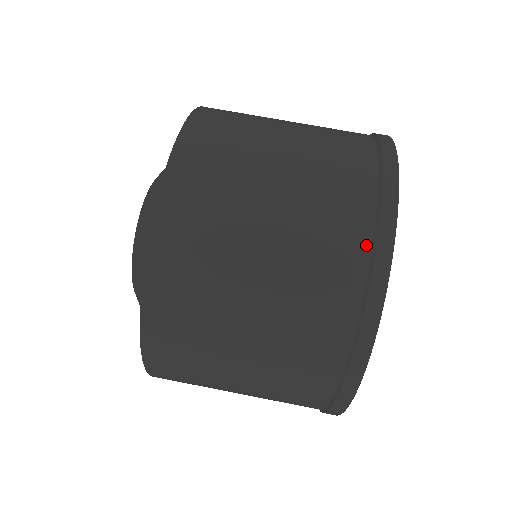
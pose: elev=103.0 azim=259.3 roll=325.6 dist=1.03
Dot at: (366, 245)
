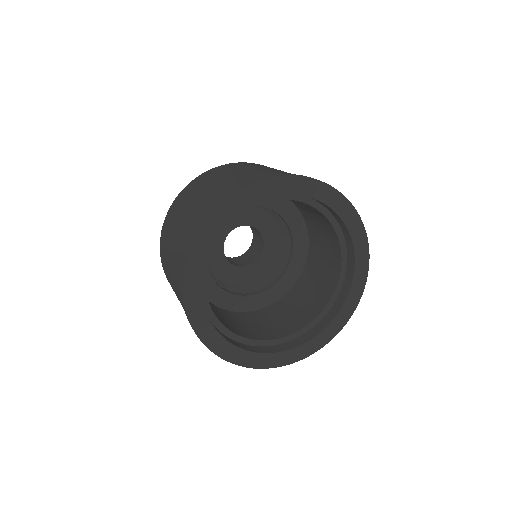
Dot at: occluded
